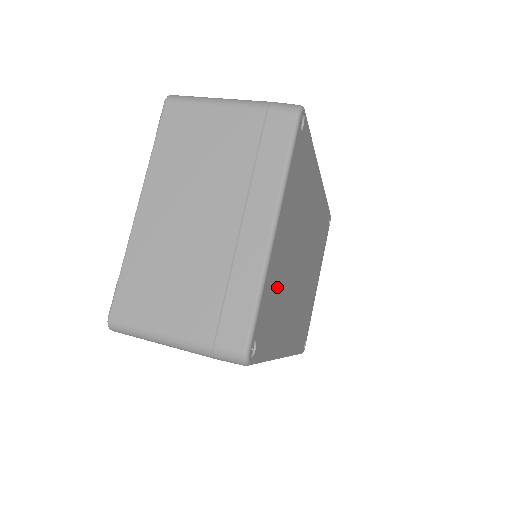
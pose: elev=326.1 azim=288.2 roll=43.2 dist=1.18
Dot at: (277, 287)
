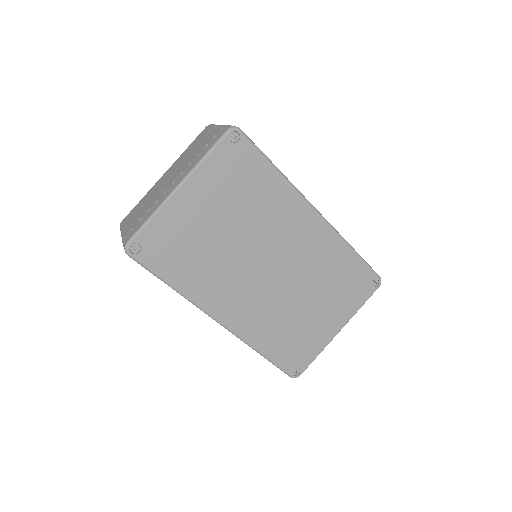
Dot at: (187, 236)
